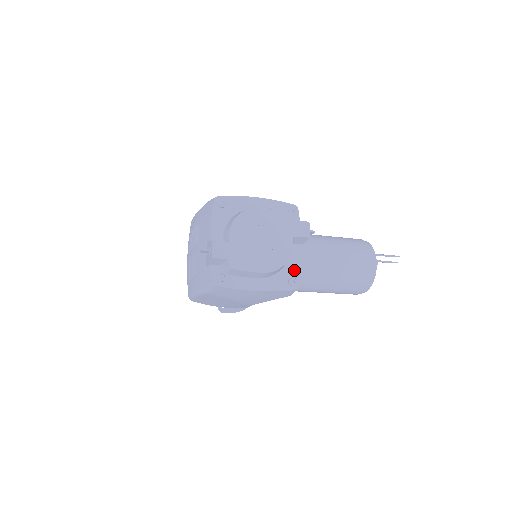
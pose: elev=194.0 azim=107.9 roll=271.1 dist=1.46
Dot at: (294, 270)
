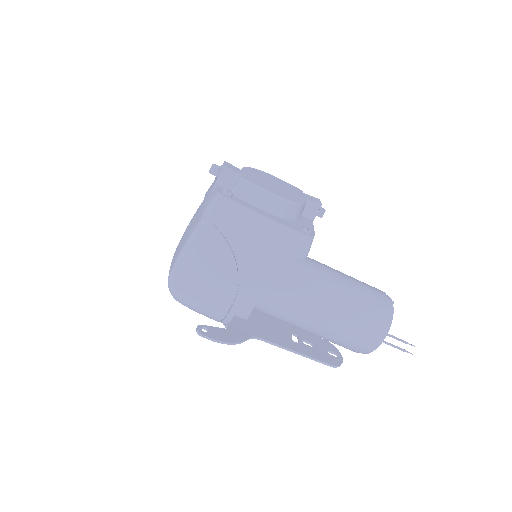
Dot at: (307, 227)
